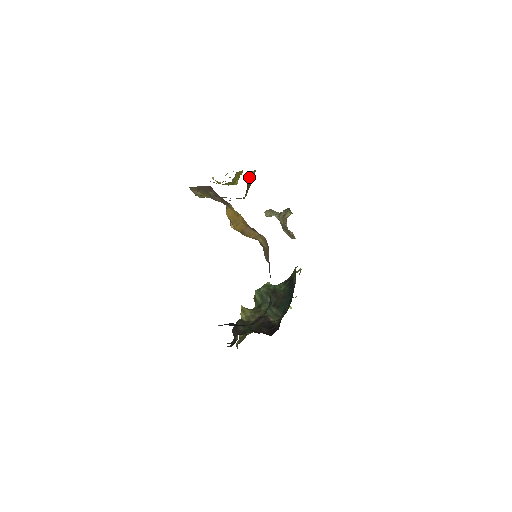
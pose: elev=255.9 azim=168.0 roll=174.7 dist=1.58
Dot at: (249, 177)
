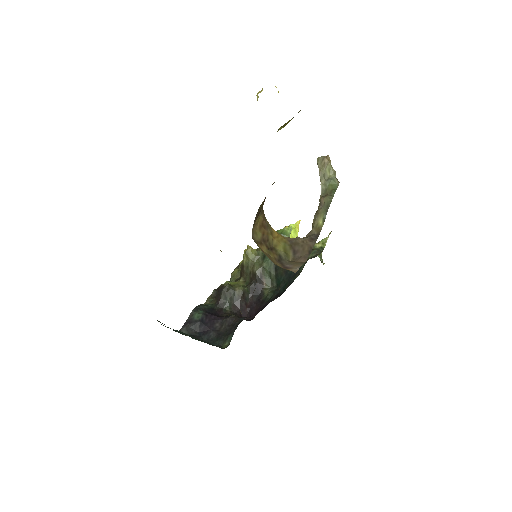
Dot at: occluded
